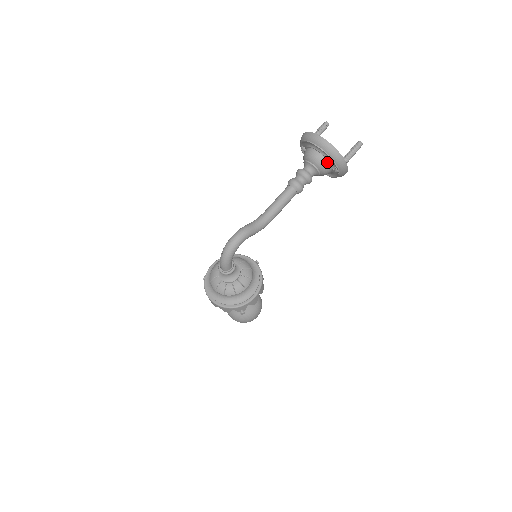
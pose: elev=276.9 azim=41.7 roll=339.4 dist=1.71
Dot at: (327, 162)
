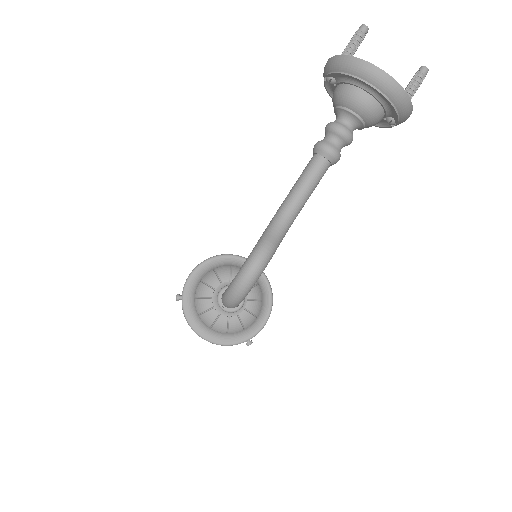
Dot at: (382, 111)
